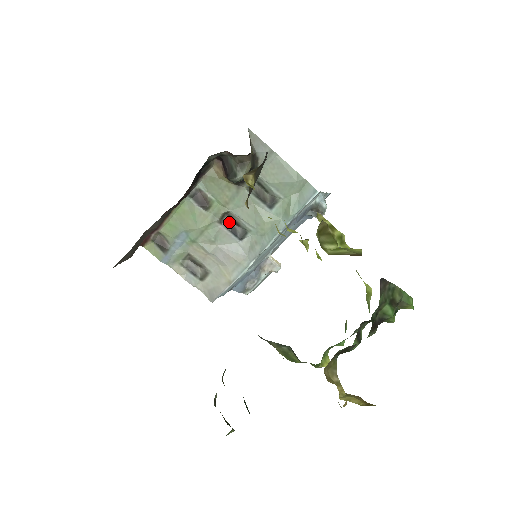
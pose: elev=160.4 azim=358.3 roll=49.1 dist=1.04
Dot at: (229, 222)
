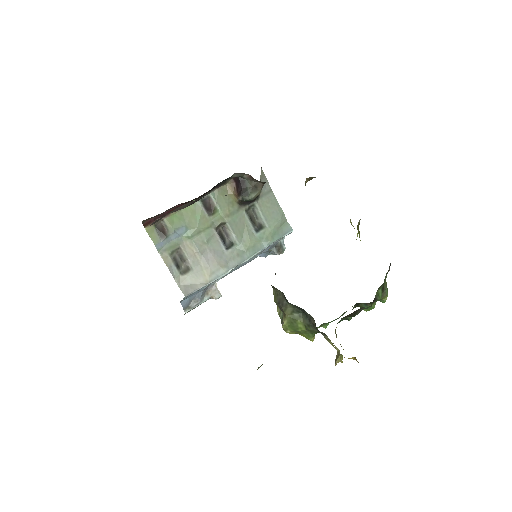
Dot at: (222, 232)
